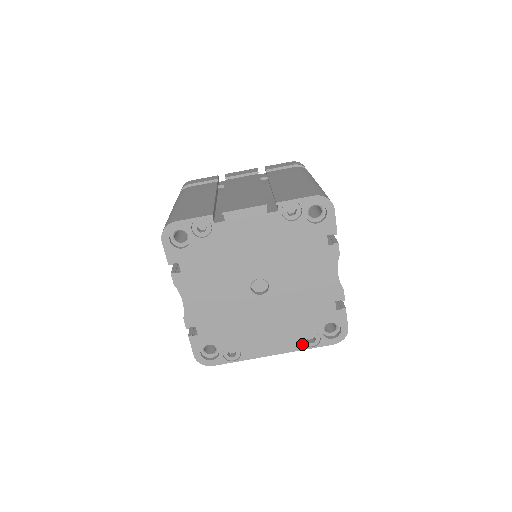
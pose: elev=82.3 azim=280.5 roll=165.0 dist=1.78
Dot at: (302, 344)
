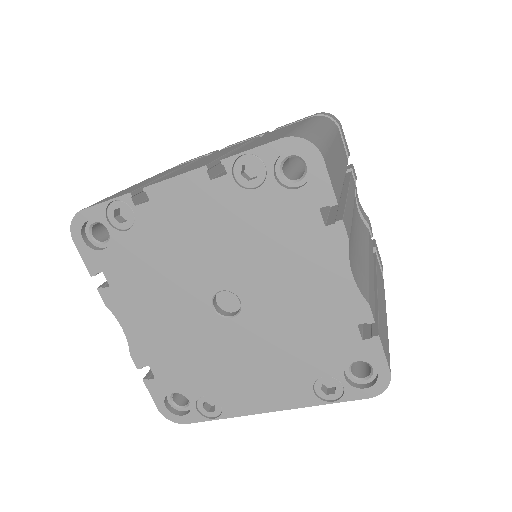
Dot at: (314, 396)
